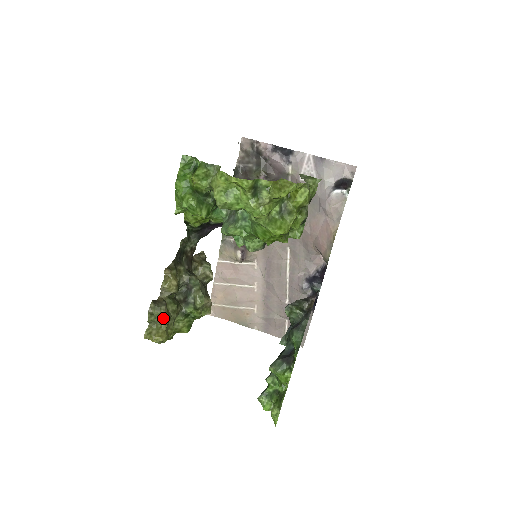
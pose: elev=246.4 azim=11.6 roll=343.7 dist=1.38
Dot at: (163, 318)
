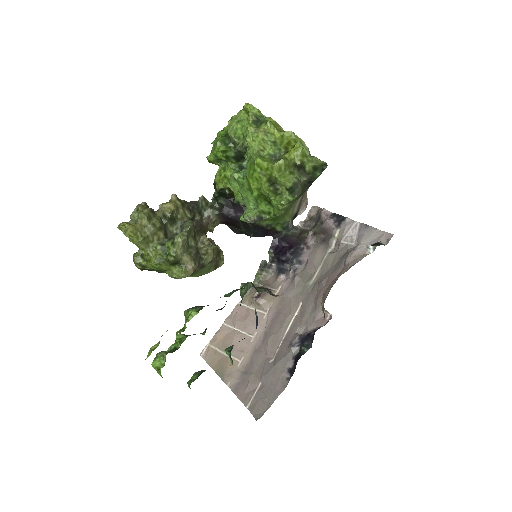
Dot at: (141, 213)
